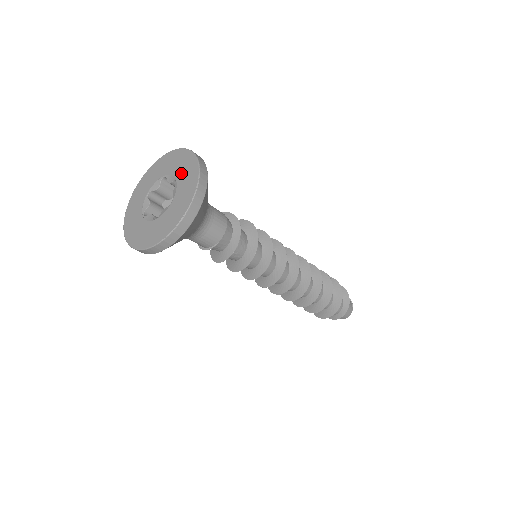
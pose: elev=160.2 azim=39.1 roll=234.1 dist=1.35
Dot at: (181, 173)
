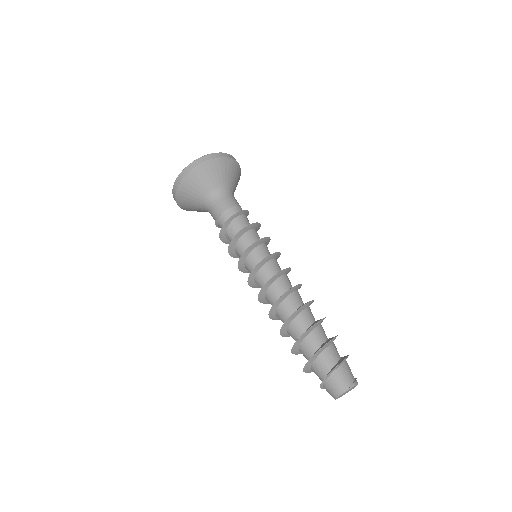
Dot at: occluded
